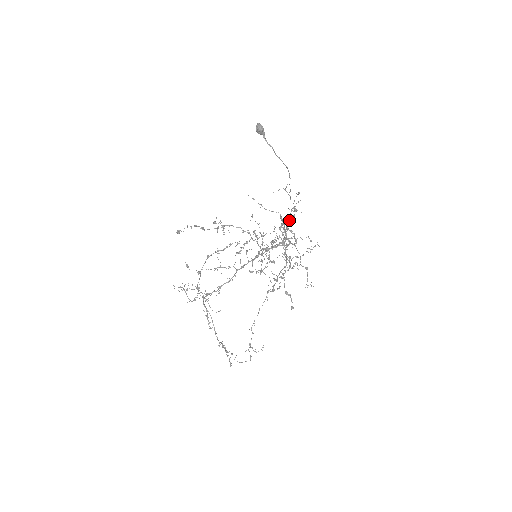
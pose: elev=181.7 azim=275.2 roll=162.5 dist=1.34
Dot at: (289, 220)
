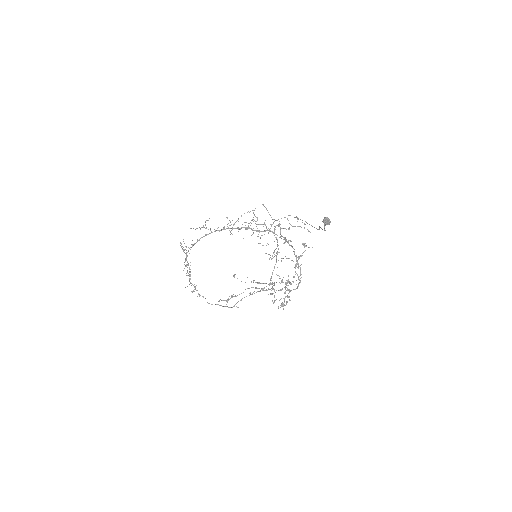
Dot at: occluded
